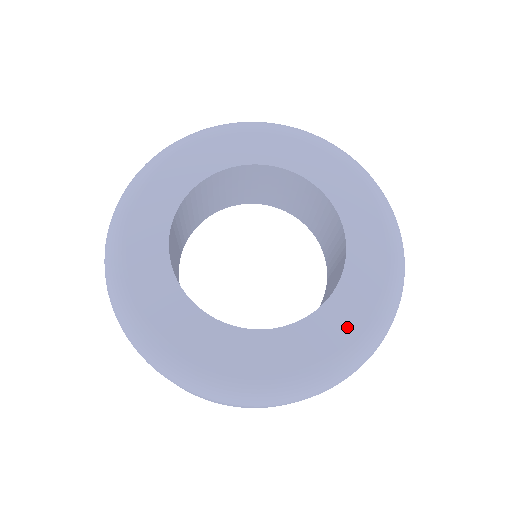
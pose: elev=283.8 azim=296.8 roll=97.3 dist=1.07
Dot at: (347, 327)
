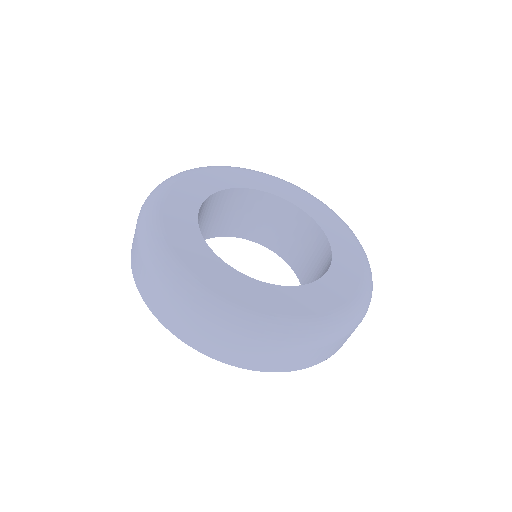
Dot at: (281, 306)
